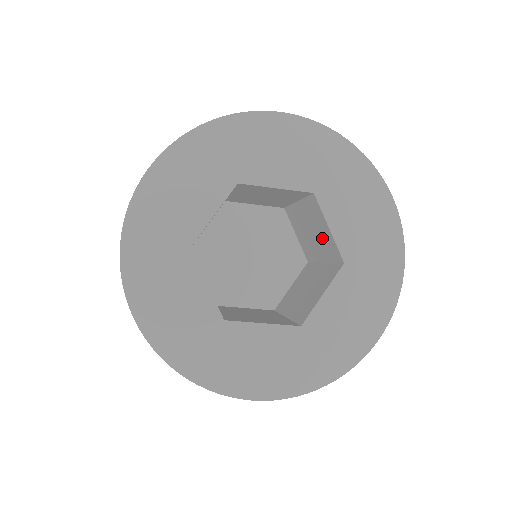
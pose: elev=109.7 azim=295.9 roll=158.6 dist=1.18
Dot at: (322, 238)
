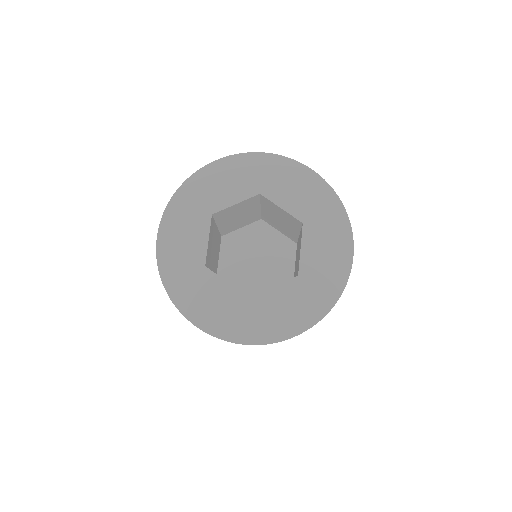
Dot at: (298, 259)
